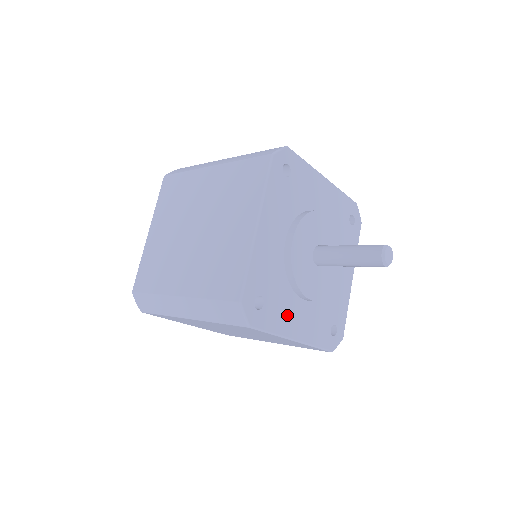
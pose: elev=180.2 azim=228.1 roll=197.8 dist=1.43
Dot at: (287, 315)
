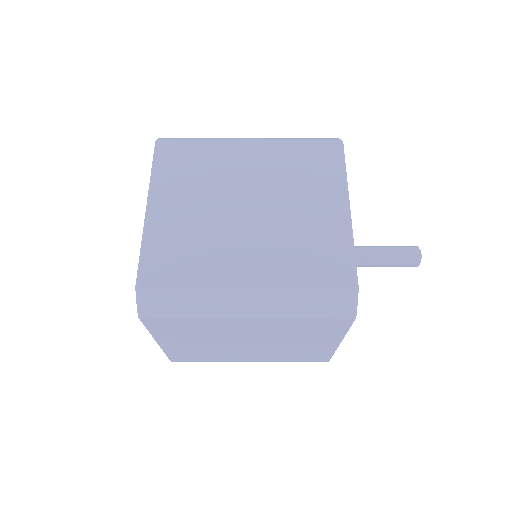
Dot at: occluded
